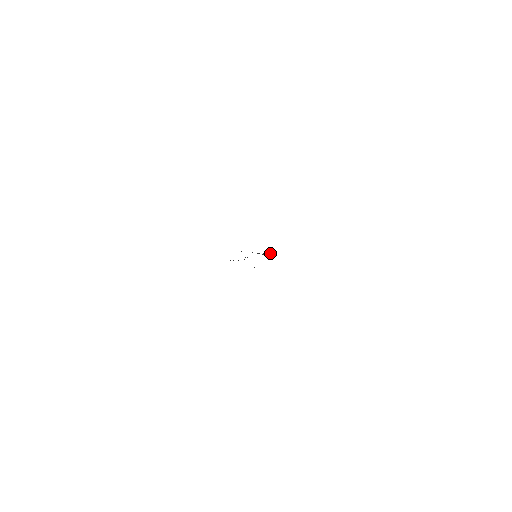
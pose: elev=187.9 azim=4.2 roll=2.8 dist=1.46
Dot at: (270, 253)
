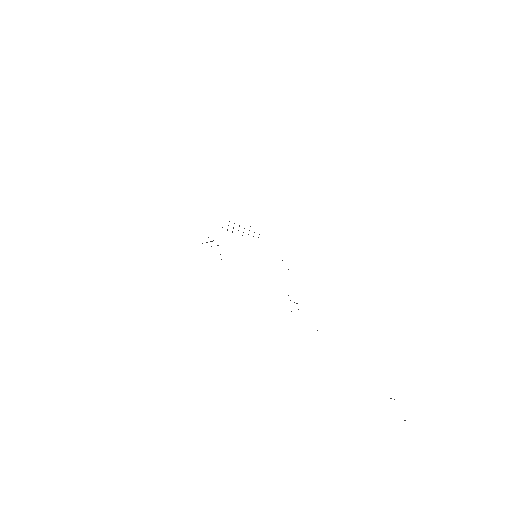
Dot at: occluded
